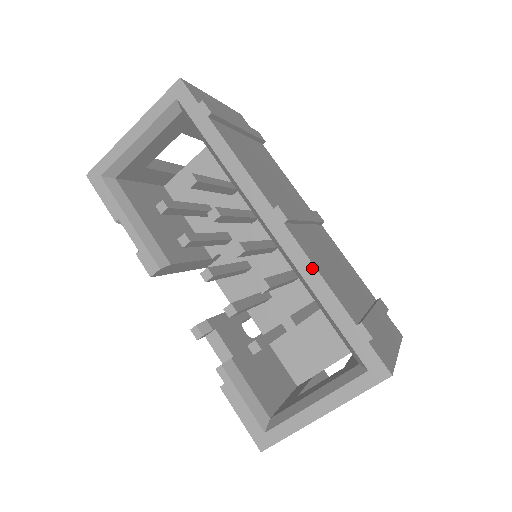
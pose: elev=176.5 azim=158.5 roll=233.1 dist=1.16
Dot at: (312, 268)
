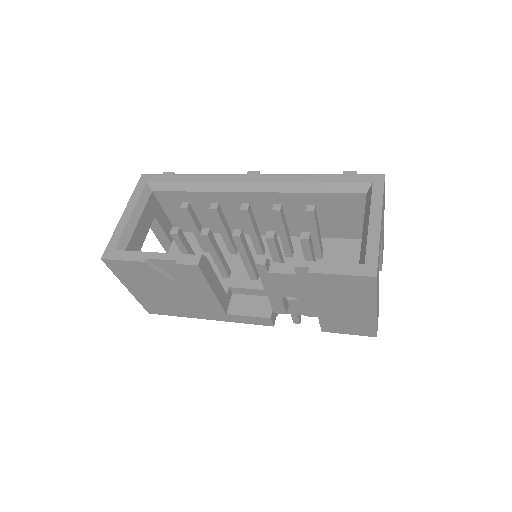
Dot at: (294, 175)
